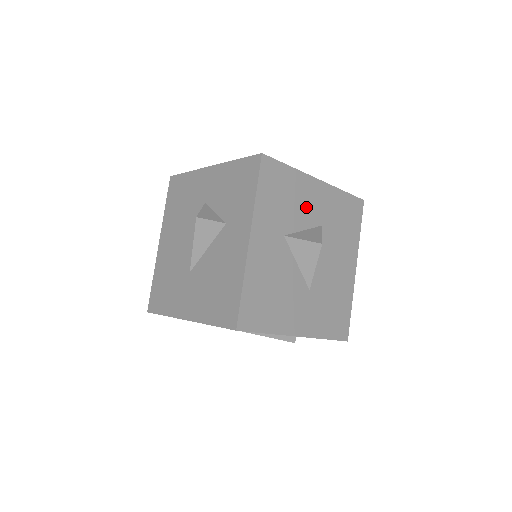
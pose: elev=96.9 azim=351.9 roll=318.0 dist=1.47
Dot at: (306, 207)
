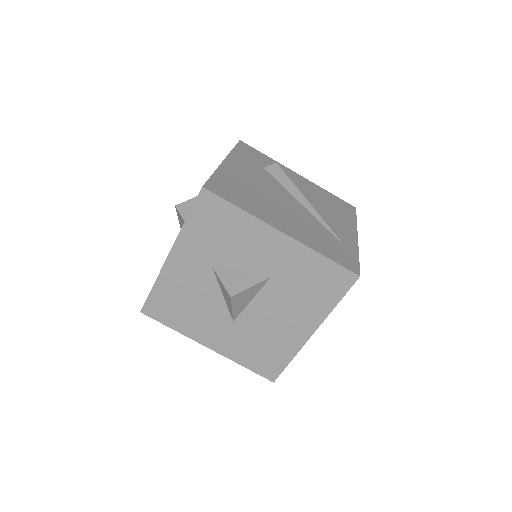
Dot at: (252, 252)
